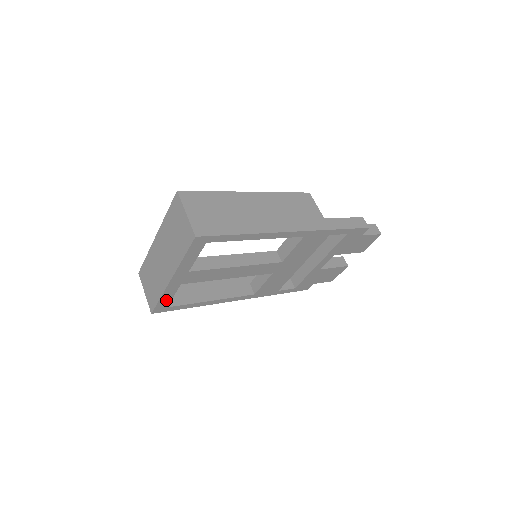
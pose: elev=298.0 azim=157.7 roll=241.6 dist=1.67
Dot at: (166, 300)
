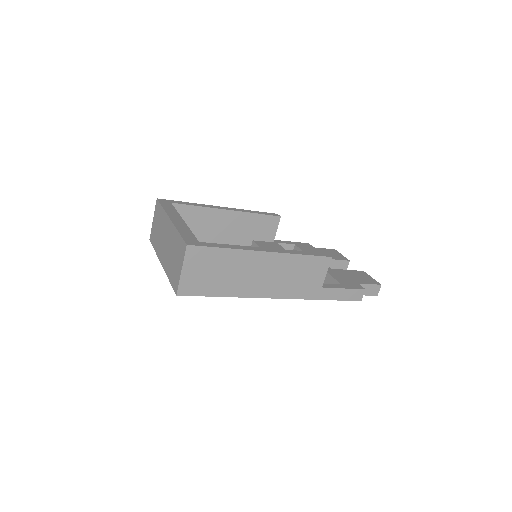
Dot at: occluded
